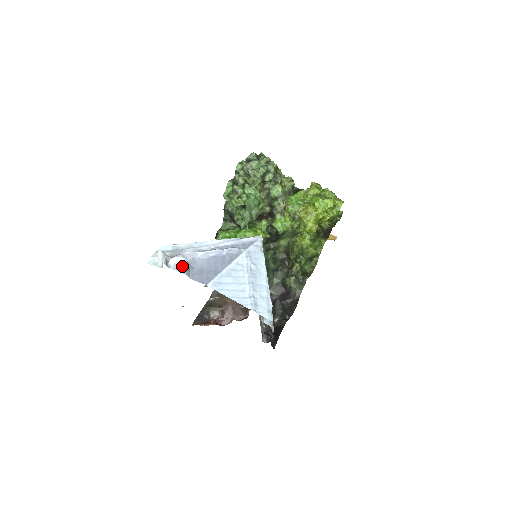
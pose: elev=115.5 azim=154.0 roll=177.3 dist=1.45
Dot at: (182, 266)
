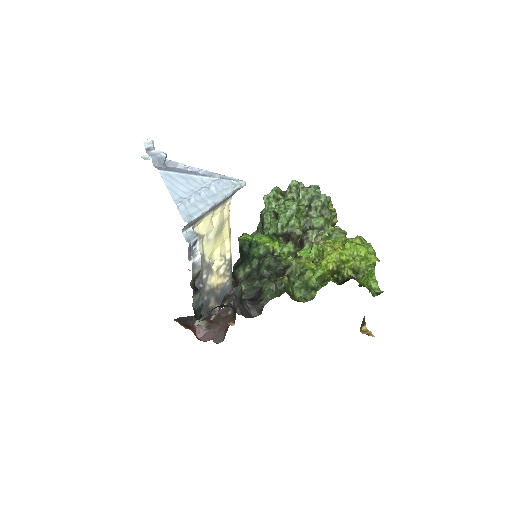
Dot at: (156, 154)
